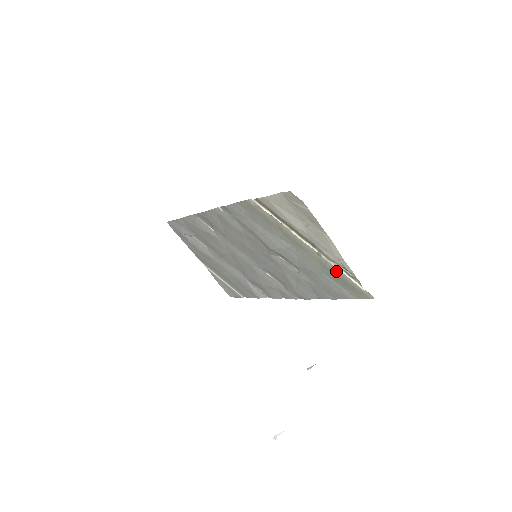
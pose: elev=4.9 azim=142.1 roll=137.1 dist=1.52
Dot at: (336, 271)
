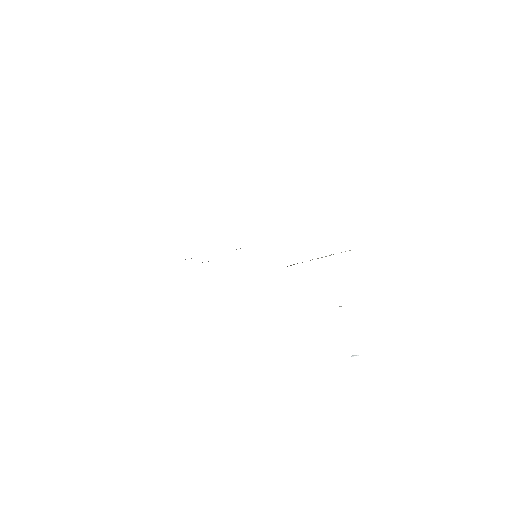
Dot at: occluded
